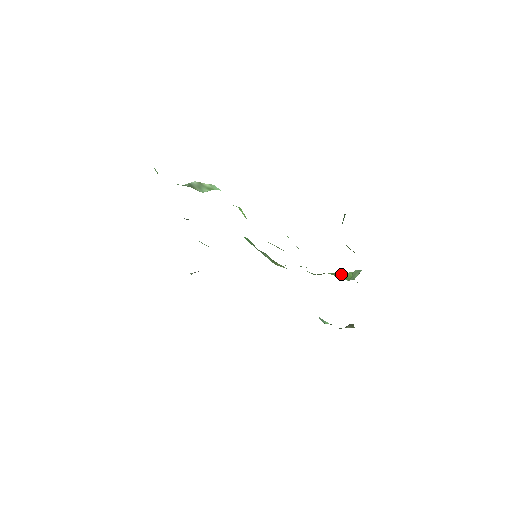
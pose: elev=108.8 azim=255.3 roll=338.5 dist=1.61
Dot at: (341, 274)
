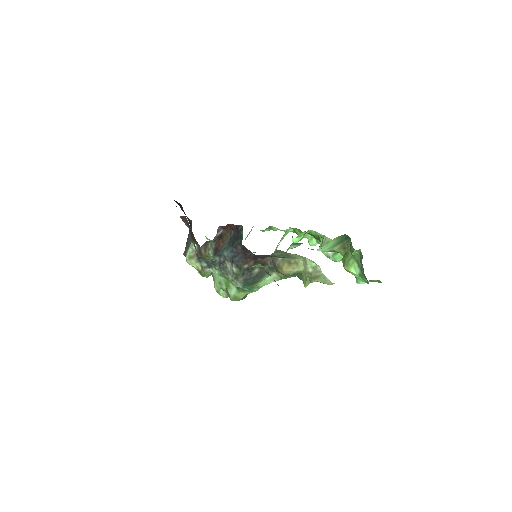
Dot at: occluded
